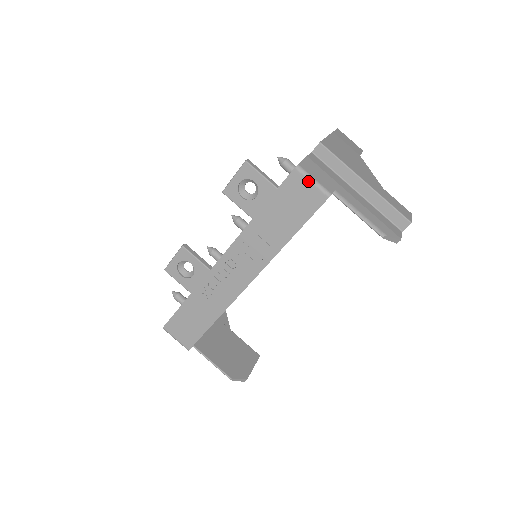
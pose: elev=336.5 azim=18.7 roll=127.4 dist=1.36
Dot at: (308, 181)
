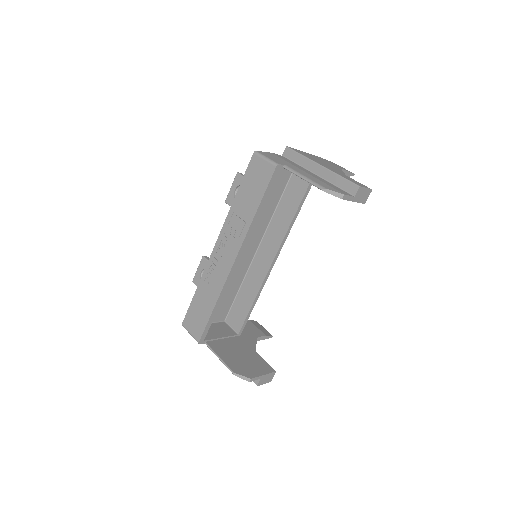
Dot at: (262, 159)
